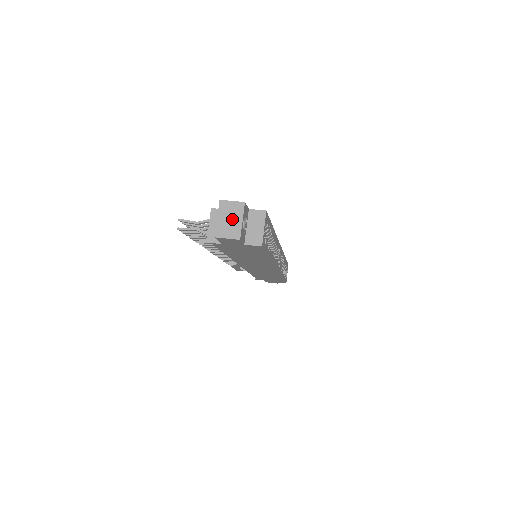
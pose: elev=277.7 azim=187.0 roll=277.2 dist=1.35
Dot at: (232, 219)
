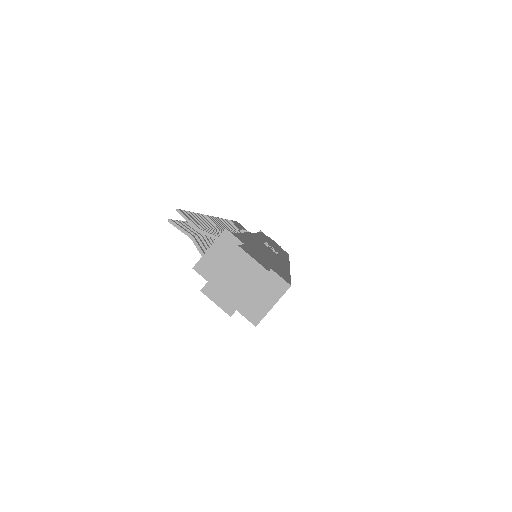
Dot at: (238, 283)
